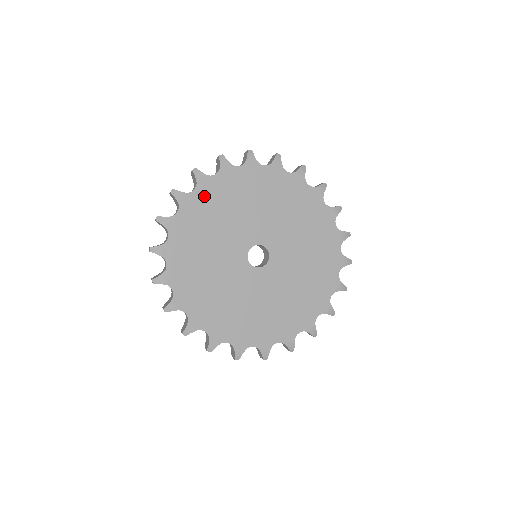
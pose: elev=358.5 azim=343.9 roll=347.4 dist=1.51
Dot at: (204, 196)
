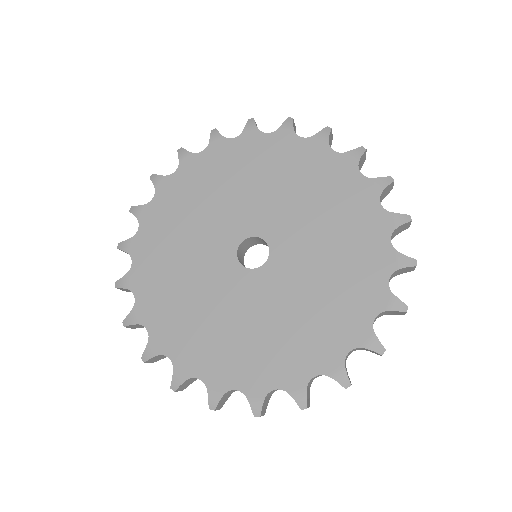
Dot at: (146, 258)
